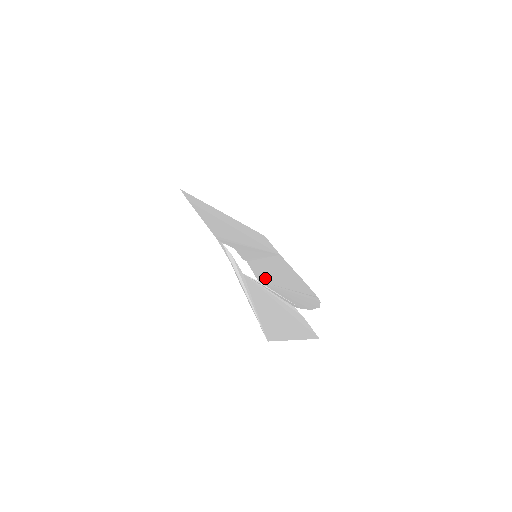
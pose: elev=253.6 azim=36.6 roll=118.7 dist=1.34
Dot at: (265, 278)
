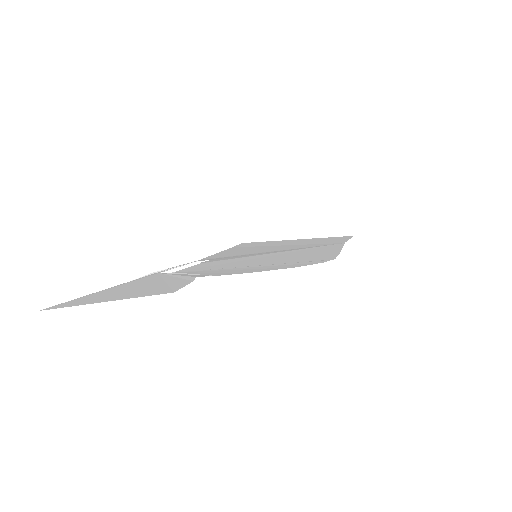
Dot at: (205, 268)
